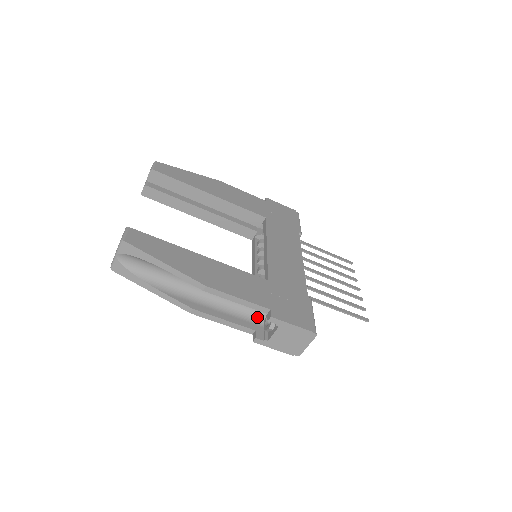
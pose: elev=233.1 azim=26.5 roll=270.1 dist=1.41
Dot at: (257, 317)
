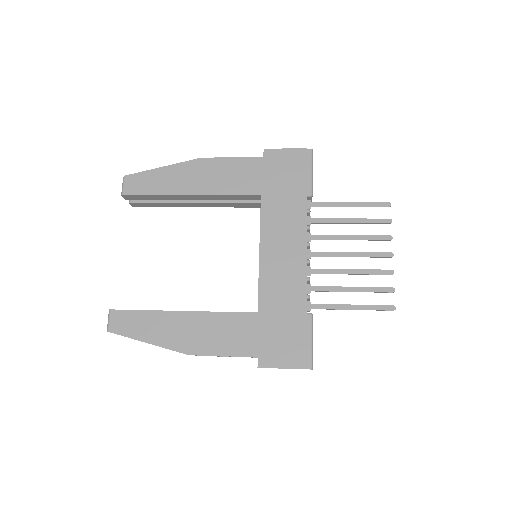
Dot at: occluded
